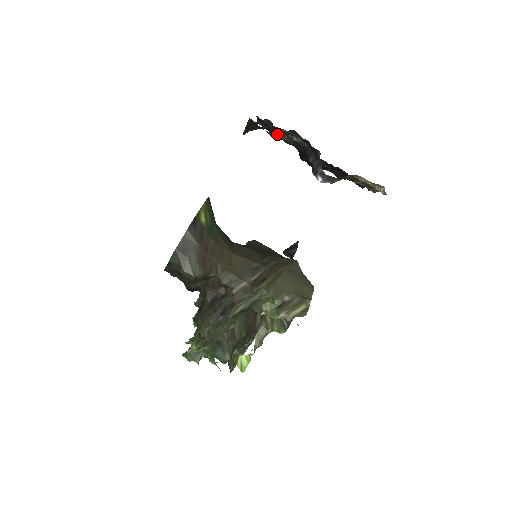
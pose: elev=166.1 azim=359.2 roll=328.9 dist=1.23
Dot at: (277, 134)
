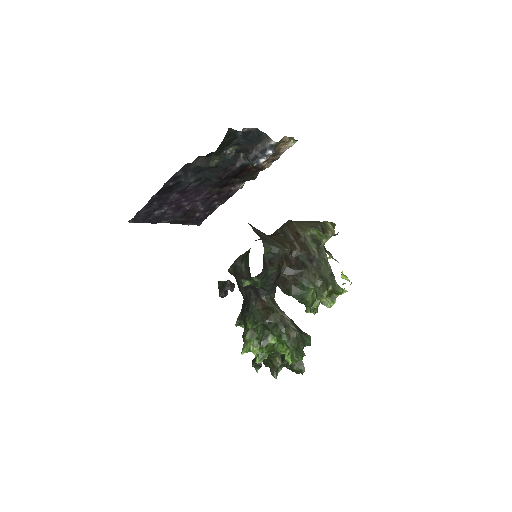
Dot at: (241, 134)
